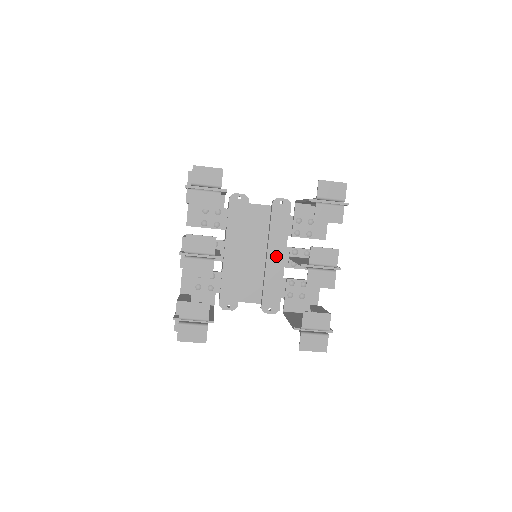
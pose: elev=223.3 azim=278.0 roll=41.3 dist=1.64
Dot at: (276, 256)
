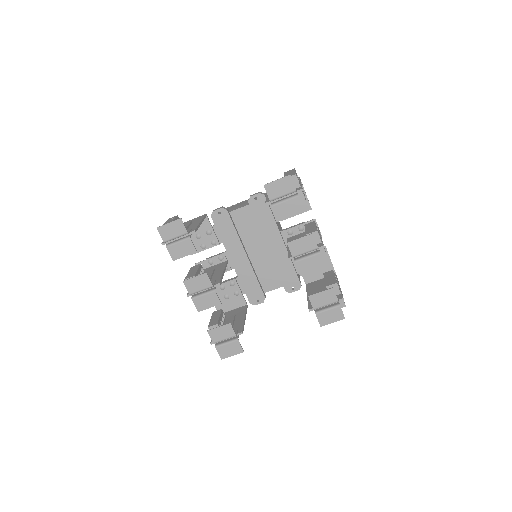
Dot at: (275, 244)
